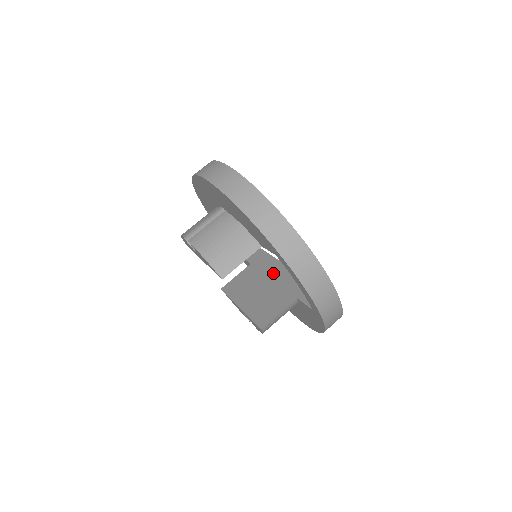
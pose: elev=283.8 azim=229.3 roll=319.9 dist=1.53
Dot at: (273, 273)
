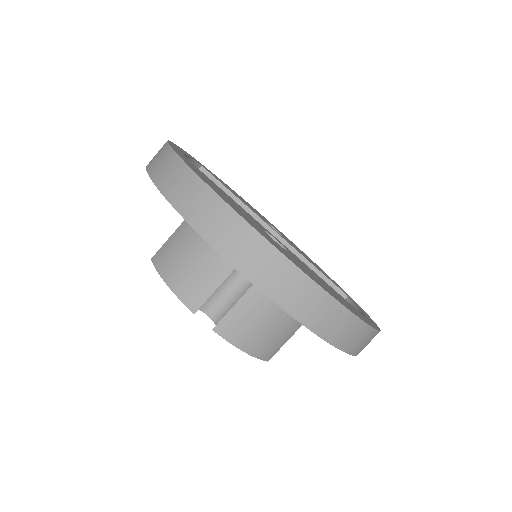
Dot at: occluded
